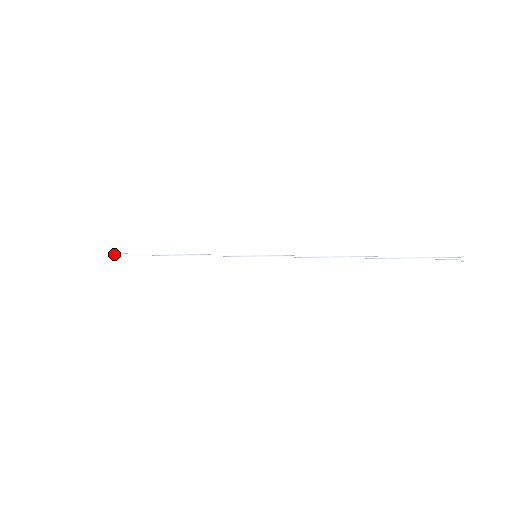
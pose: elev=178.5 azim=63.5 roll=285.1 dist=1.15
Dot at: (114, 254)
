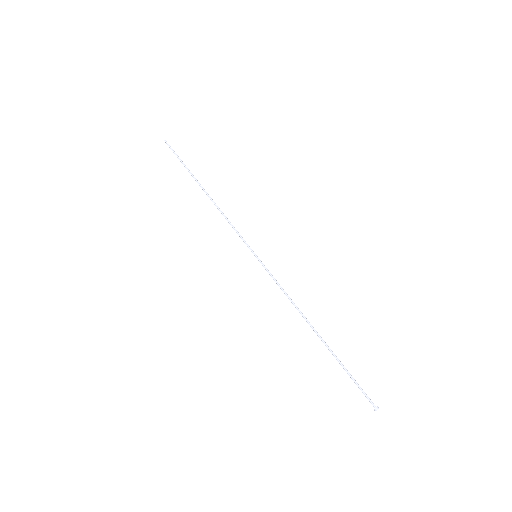
Dot at: occluded
